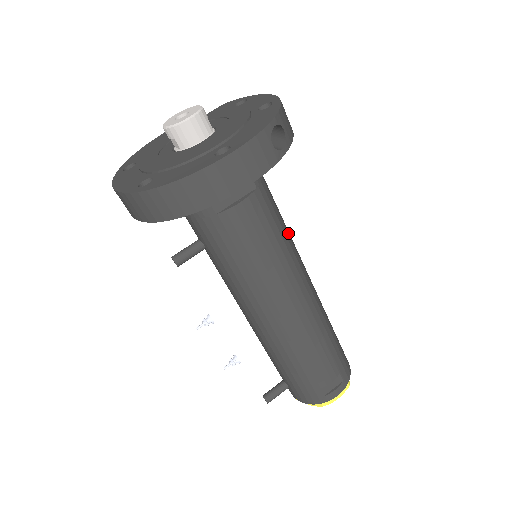
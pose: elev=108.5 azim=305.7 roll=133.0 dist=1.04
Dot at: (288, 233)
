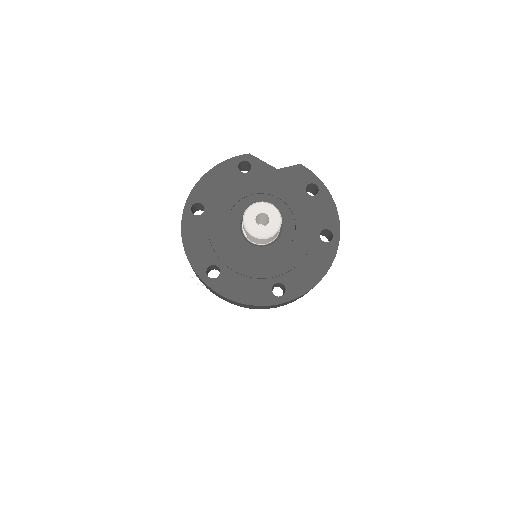
Dot at: occluded
